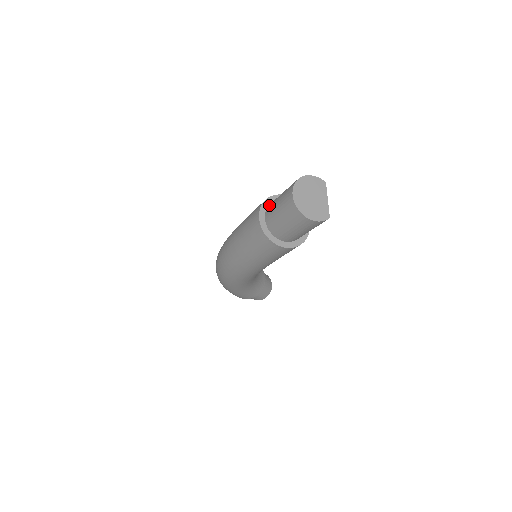
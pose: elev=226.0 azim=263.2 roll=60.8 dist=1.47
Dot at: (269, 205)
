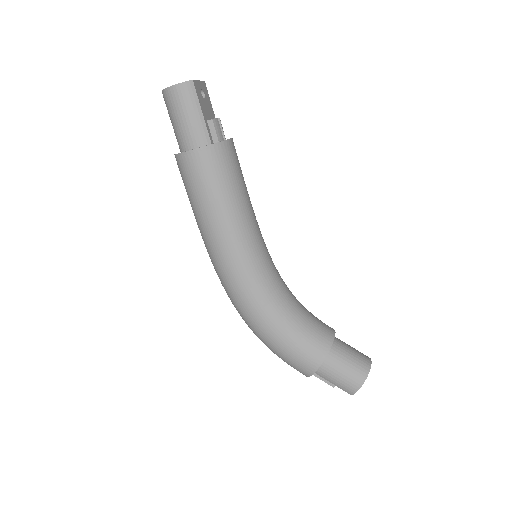
Dot at: occluded
